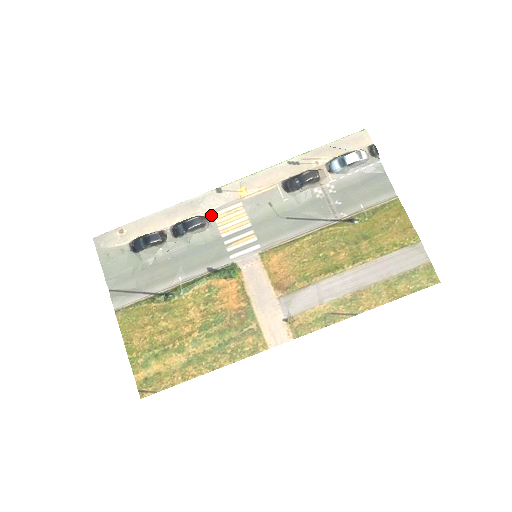
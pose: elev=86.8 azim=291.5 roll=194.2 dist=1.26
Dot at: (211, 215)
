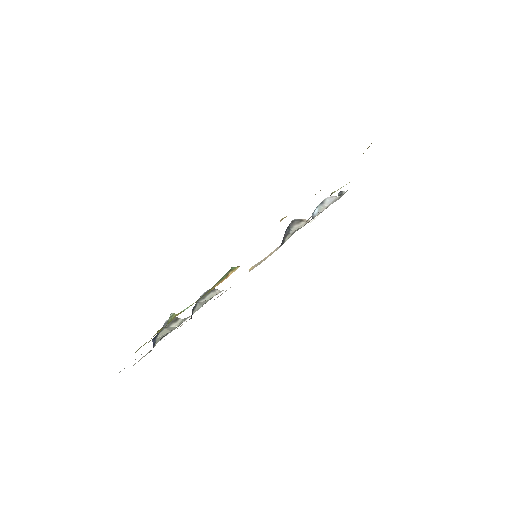
Dot at: occluded
